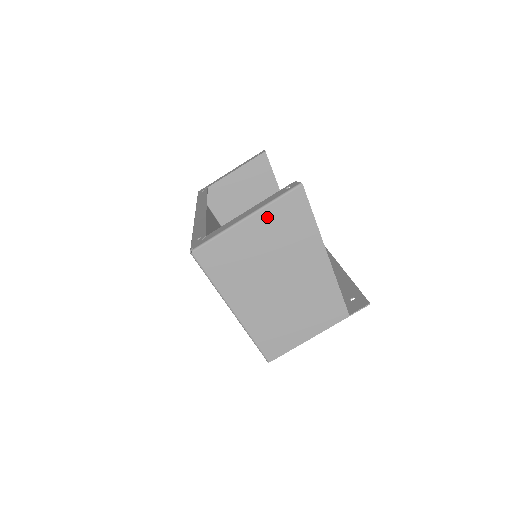
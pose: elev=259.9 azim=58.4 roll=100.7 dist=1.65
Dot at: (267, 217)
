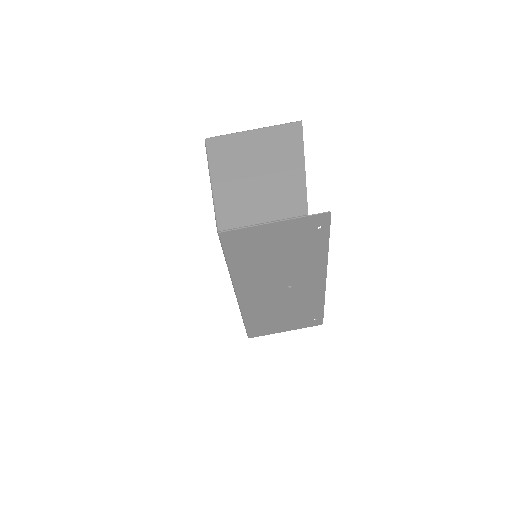
Dot at: (269, 132)
